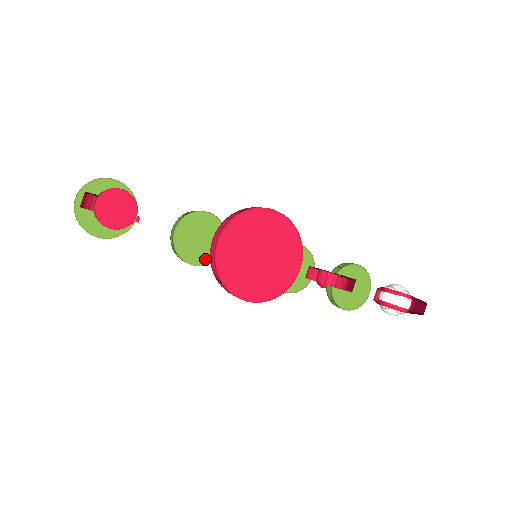
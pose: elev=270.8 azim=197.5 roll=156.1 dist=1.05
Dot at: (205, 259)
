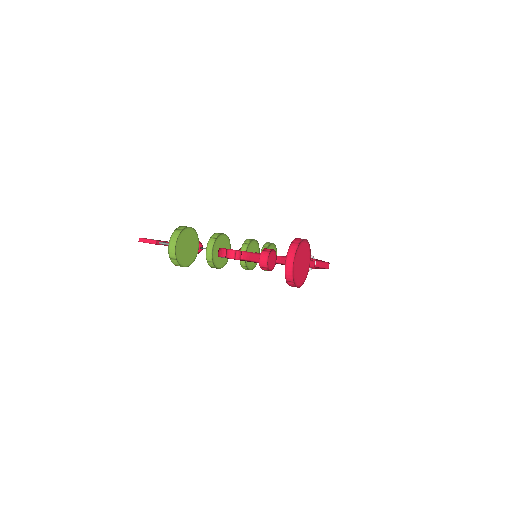
Dot at: (223, 263)
